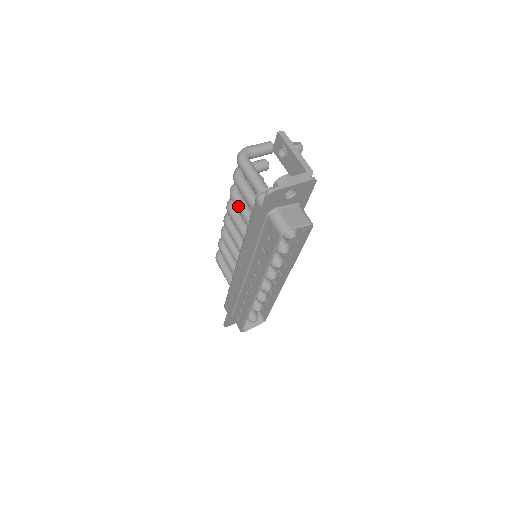
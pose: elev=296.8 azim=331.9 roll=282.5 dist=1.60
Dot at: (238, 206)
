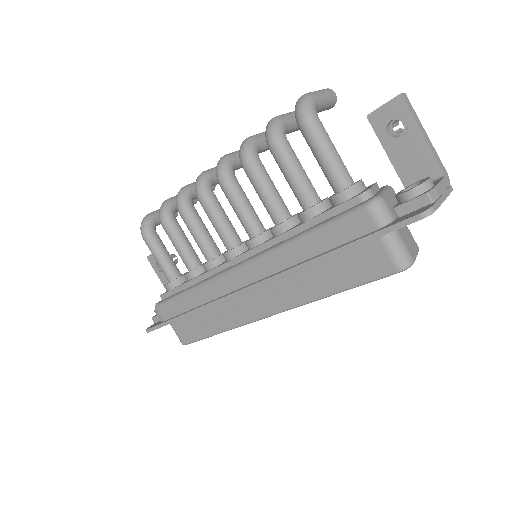
Dot at: (261, 184)
